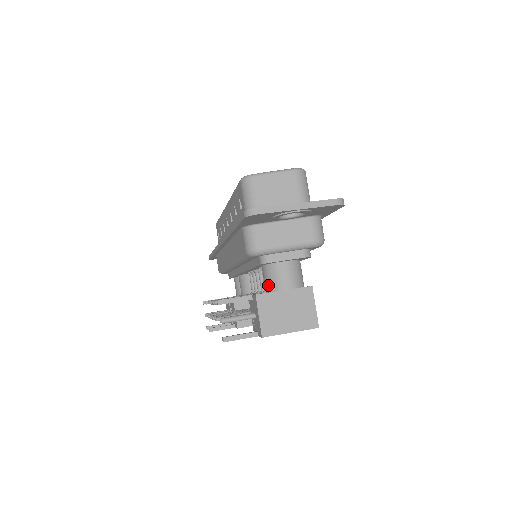
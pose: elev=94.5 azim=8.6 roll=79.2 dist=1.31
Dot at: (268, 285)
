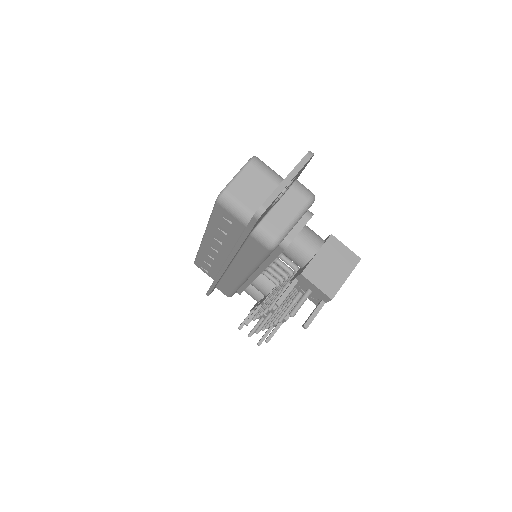
Dot at: (300, 261)
